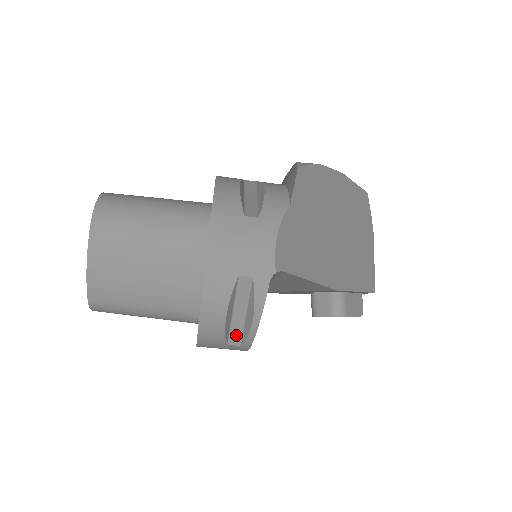
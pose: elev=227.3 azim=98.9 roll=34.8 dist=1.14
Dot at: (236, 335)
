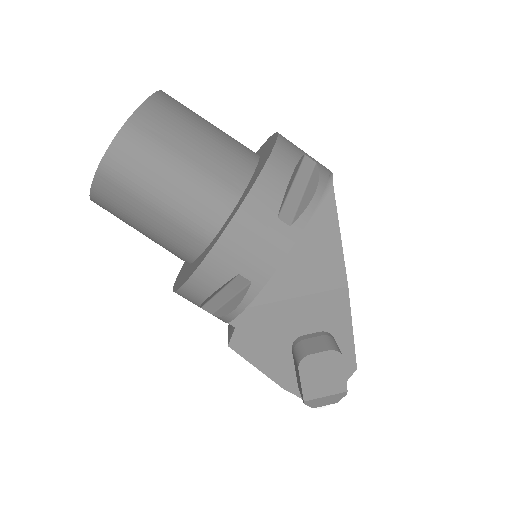
Dot at: (289, 211)
